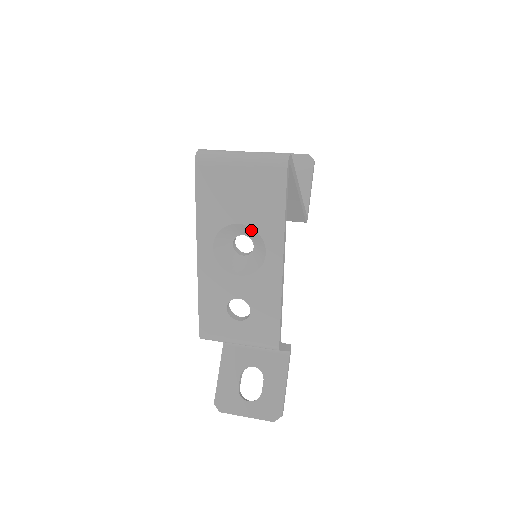
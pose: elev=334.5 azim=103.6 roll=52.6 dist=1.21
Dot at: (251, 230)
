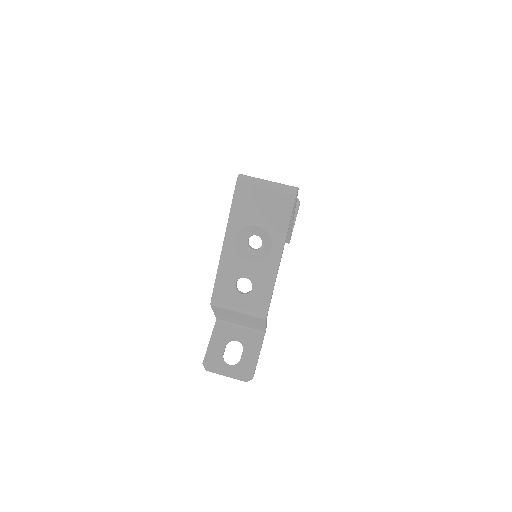
Dot at: (264, 232)
